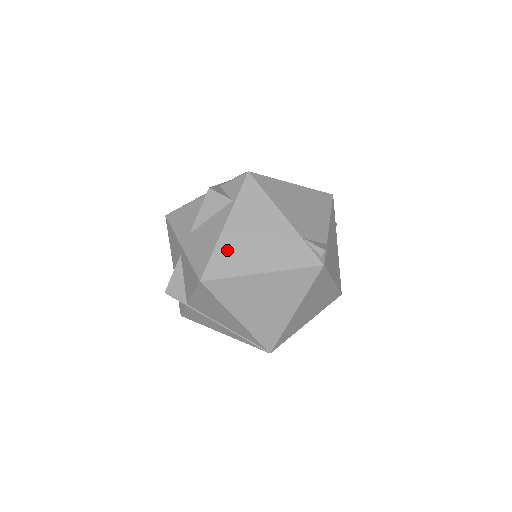
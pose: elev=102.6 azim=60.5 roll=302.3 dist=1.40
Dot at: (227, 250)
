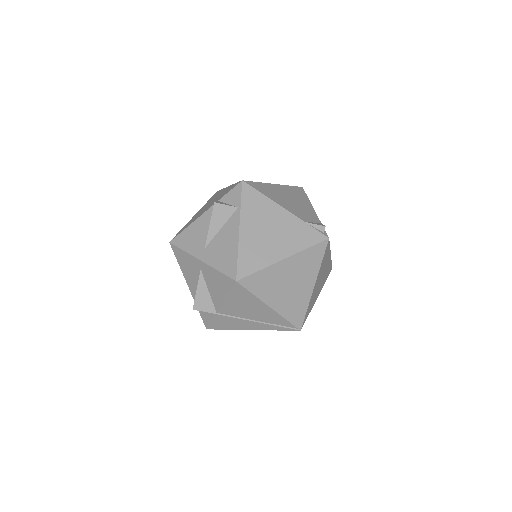
Dot at: (249, 249)
